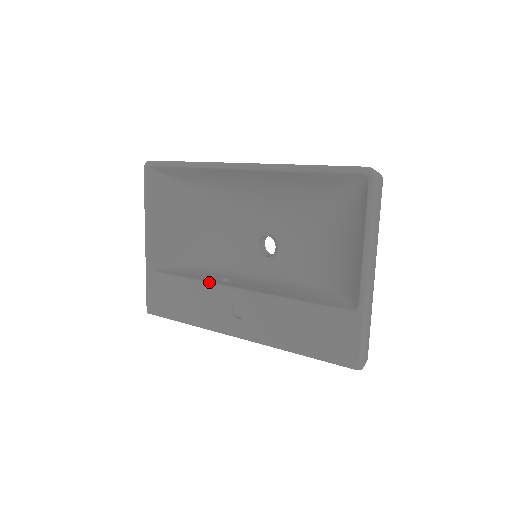
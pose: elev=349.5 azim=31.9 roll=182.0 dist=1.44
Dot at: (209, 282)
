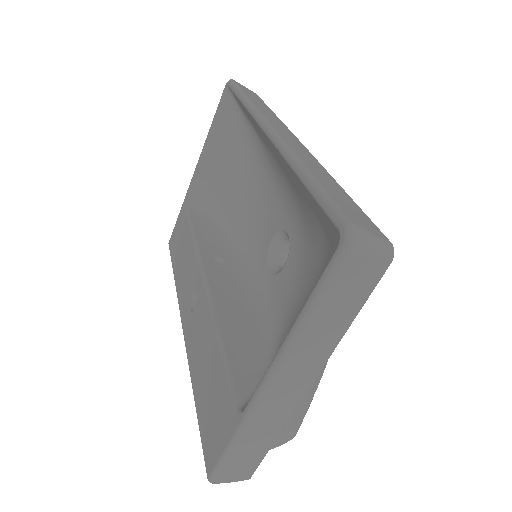
Dot at: (199, 250)
